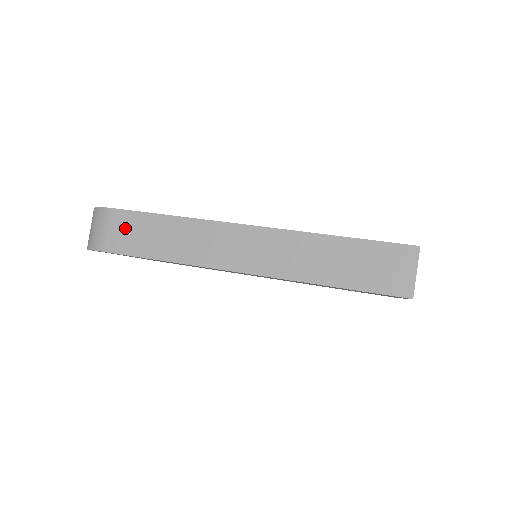
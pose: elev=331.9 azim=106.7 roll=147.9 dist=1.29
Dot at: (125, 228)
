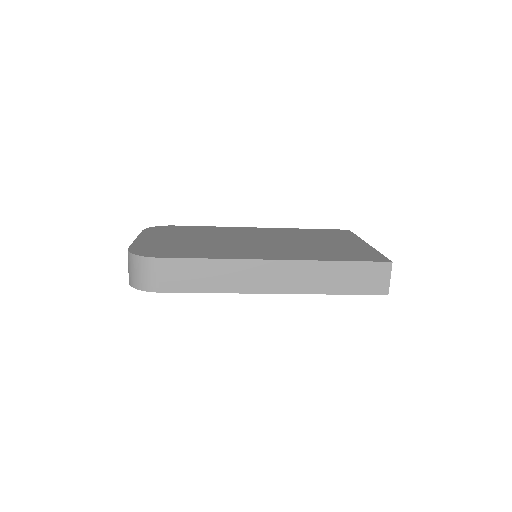
Dot at: (172, 272)
